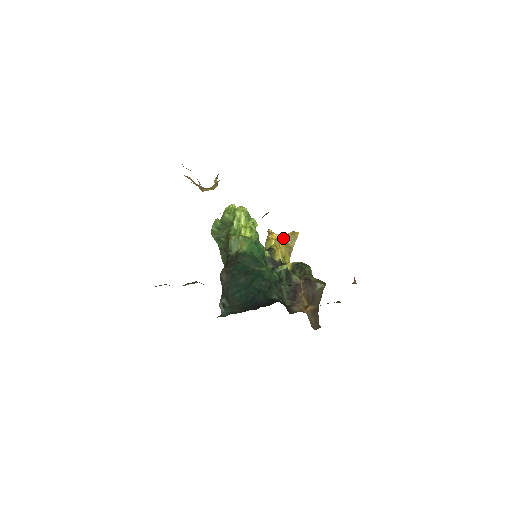
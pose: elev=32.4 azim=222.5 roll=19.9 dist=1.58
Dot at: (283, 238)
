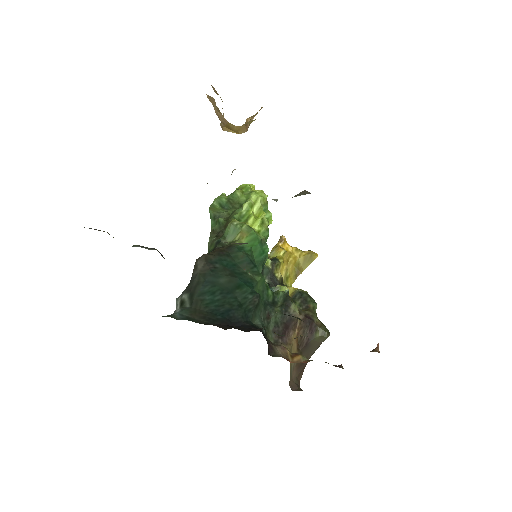
Dot at: (296, 253)
